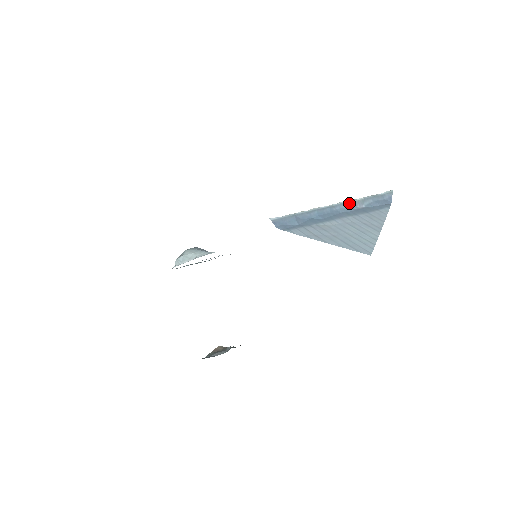
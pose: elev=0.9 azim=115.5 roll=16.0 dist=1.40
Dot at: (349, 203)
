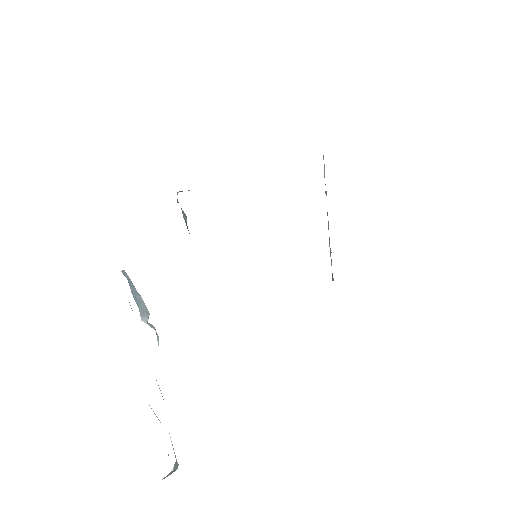
Dot at: occluded
